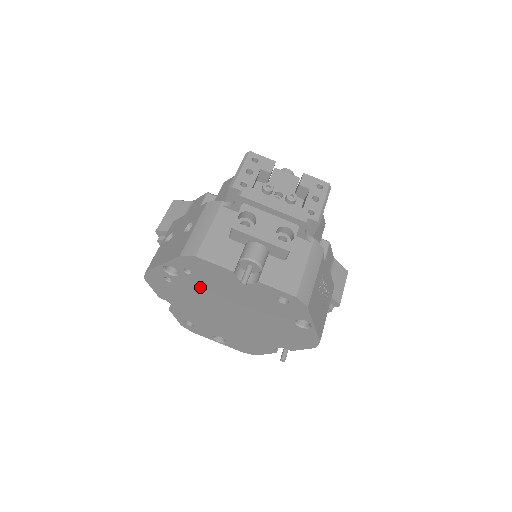
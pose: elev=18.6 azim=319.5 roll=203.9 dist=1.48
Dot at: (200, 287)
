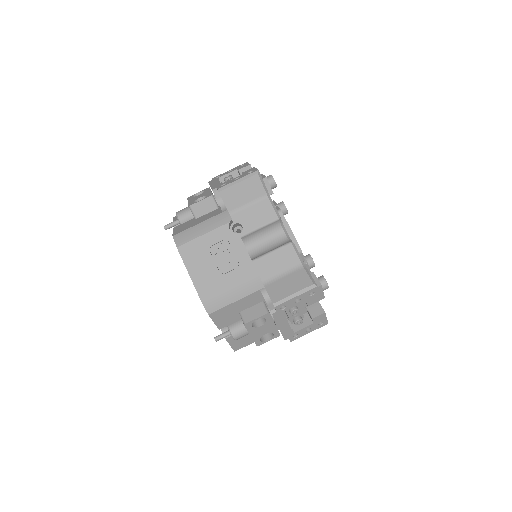
Dot at: occluded
